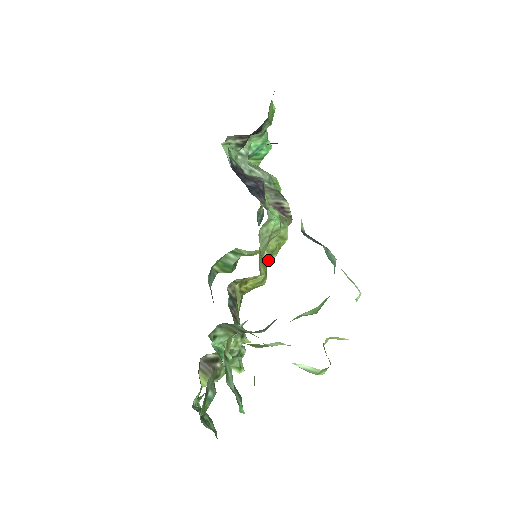
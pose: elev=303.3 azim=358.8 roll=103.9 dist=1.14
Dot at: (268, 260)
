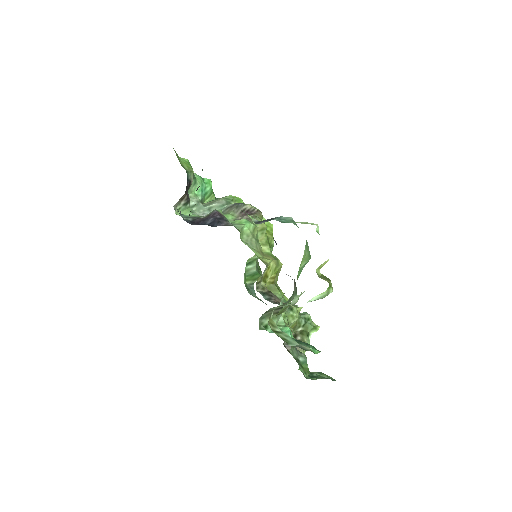
Dot at: (270, 249)
